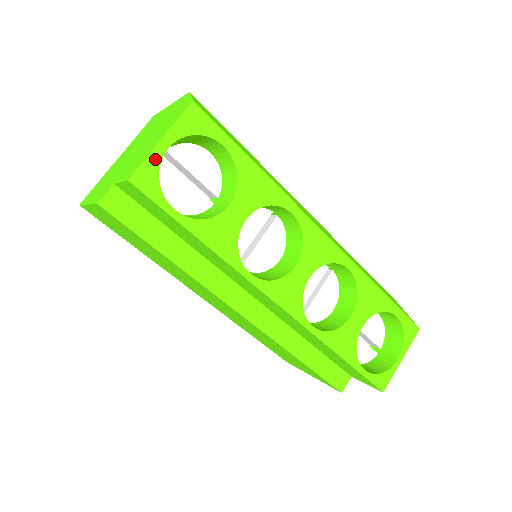
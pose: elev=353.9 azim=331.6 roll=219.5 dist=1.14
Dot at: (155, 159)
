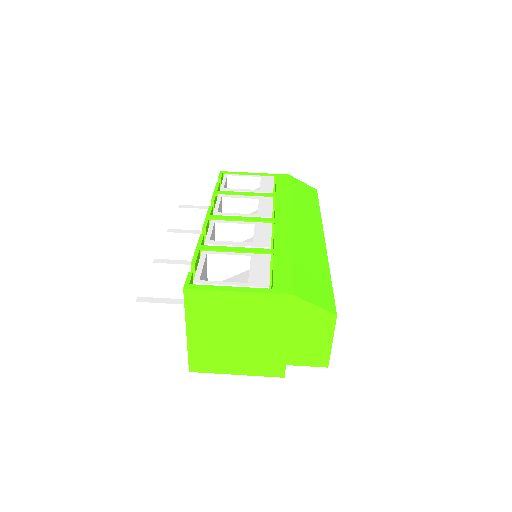
Dot at: (330, 349)
